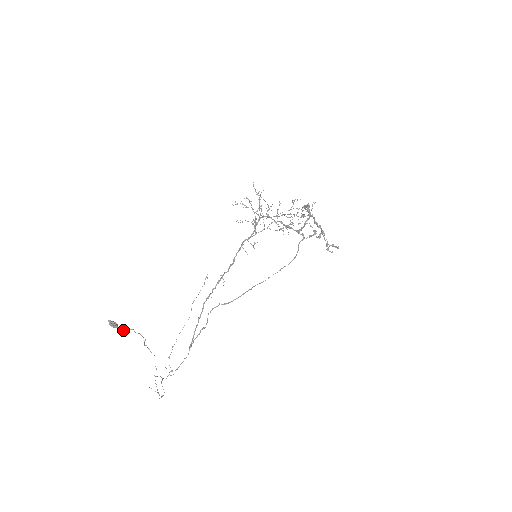
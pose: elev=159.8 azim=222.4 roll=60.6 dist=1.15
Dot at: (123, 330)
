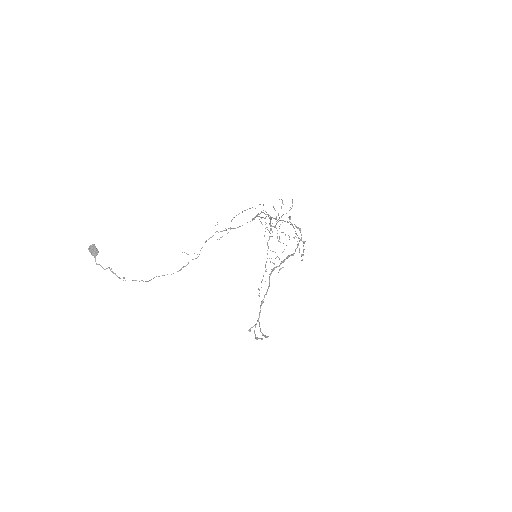
Dot at: (96, 263)
